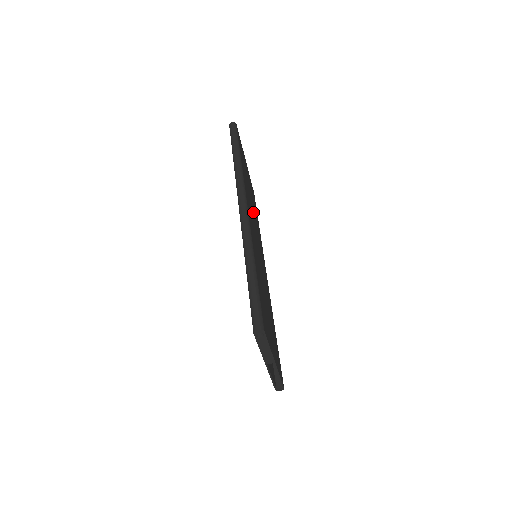
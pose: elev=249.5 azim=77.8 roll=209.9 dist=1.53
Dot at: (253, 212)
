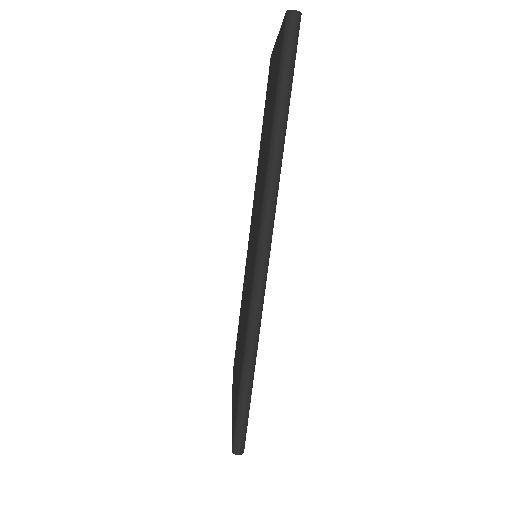
Dot at: occluded
